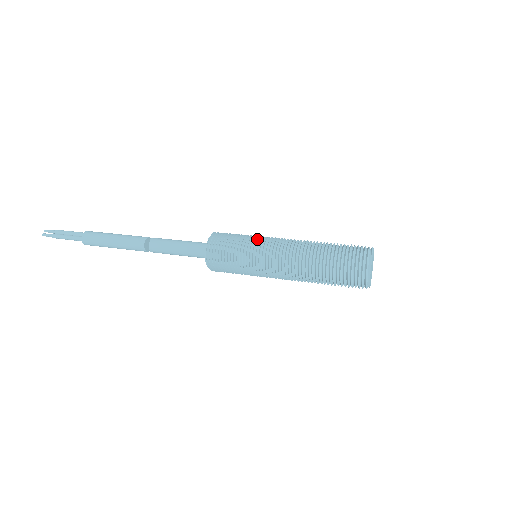
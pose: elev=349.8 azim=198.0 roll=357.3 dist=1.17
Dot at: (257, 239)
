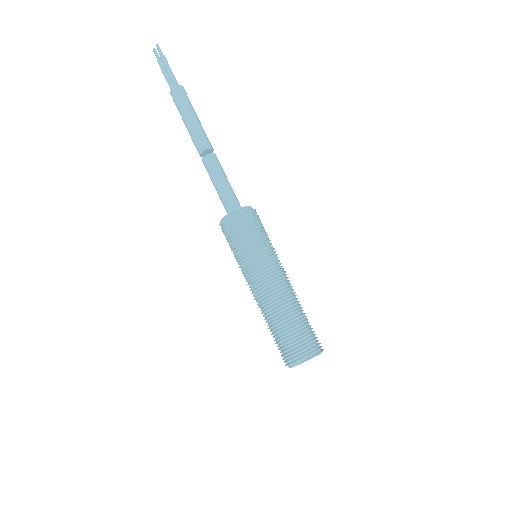
Dot at: (255, 256)
